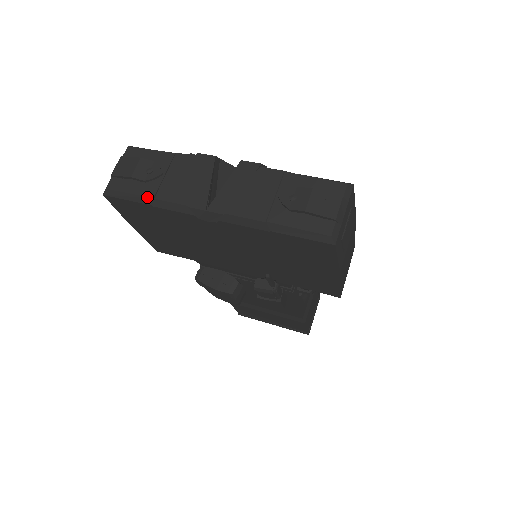
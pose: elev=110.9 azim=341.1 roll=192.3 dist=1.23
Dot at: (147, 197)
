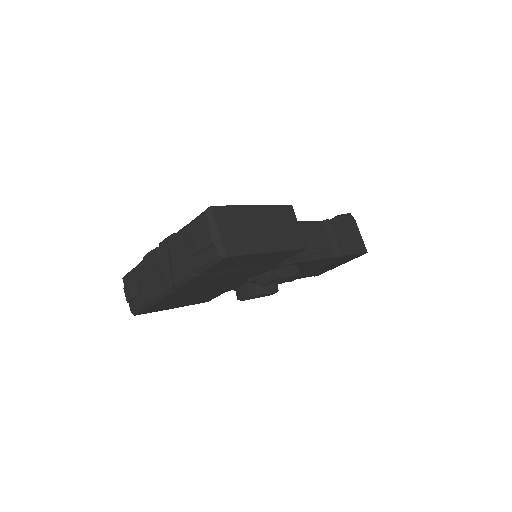
Dot at: (145, 303)
